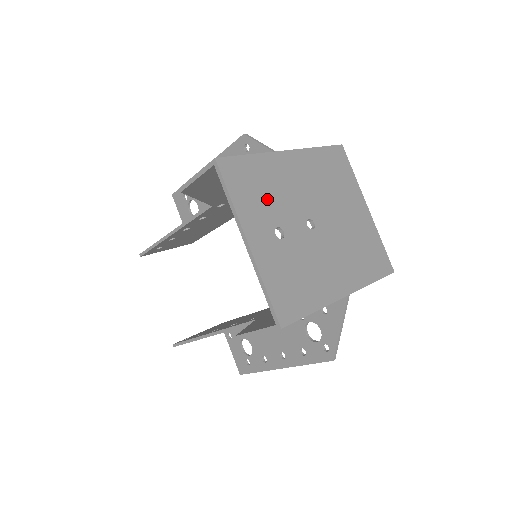
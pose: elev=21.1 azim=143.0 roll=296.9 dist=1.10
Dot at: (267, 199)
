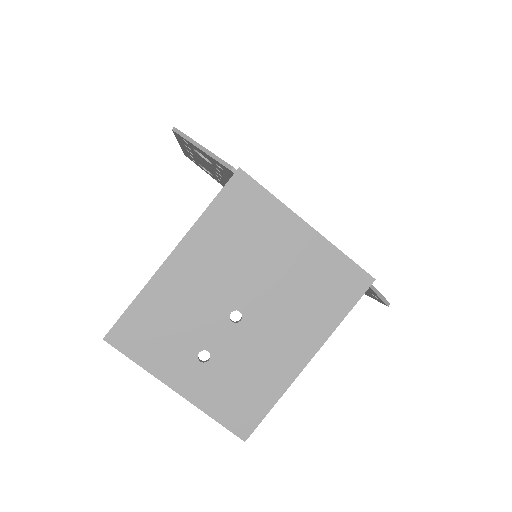
Dot at: (174, 333)
